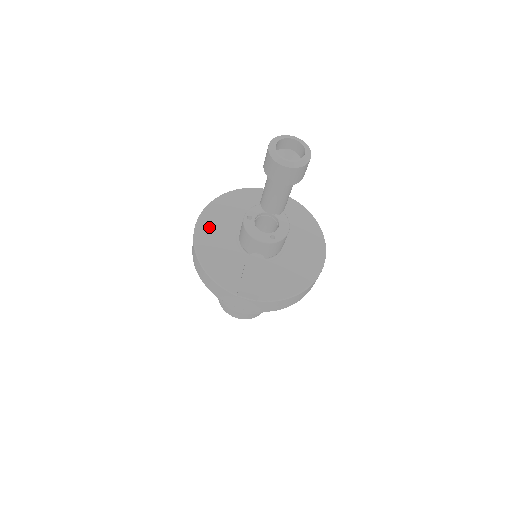
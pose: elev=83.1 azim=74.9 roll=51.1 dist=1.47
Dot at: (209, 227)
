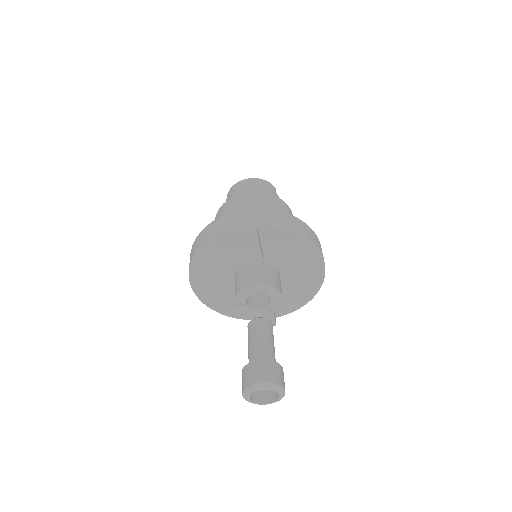
Dot at: (205, 286)
